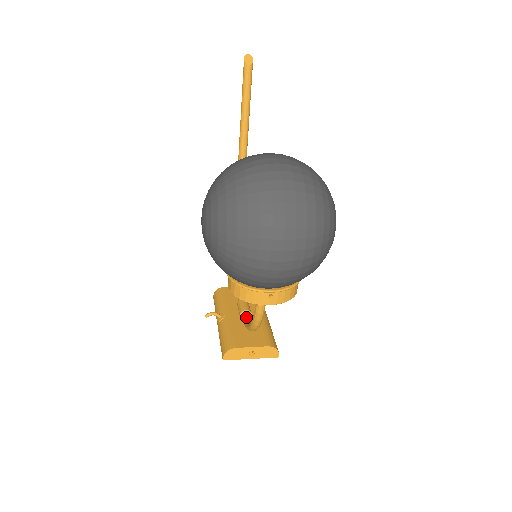
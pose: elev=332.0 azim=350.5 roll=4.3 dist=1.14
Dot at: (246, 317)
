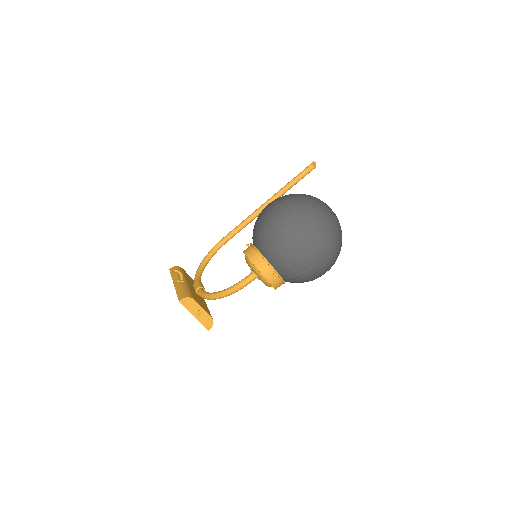
Dot at: (205, 291)
